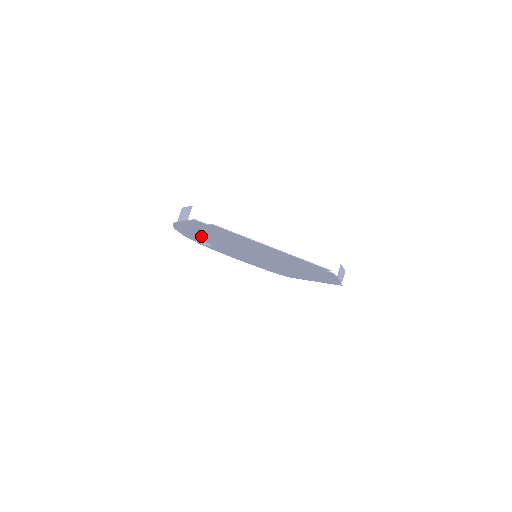
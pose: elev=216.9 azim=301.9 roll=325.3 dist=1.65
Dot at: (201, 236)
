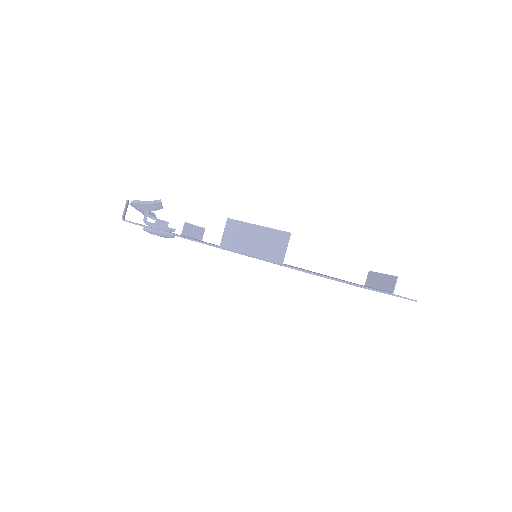
Dot at: occluded
